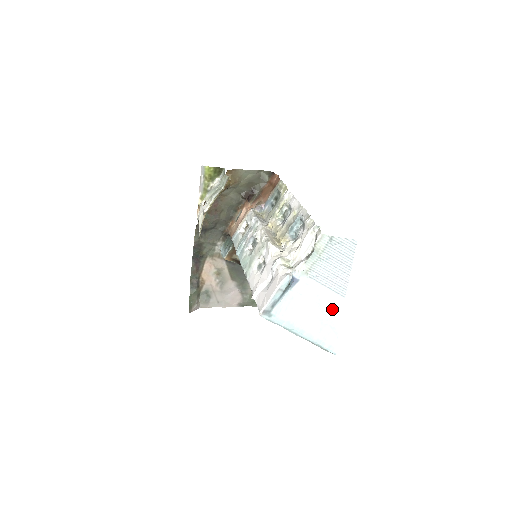
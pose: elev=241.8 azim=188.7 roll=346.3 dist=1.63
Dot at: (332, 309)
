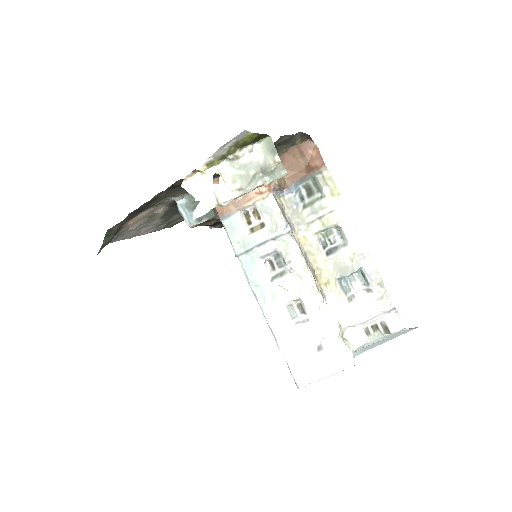
Dot at: occluded
